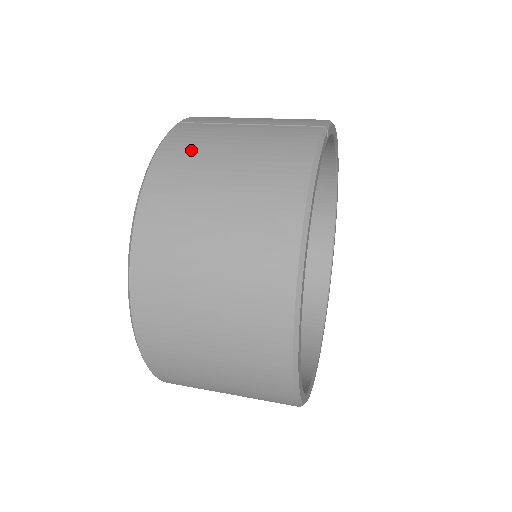
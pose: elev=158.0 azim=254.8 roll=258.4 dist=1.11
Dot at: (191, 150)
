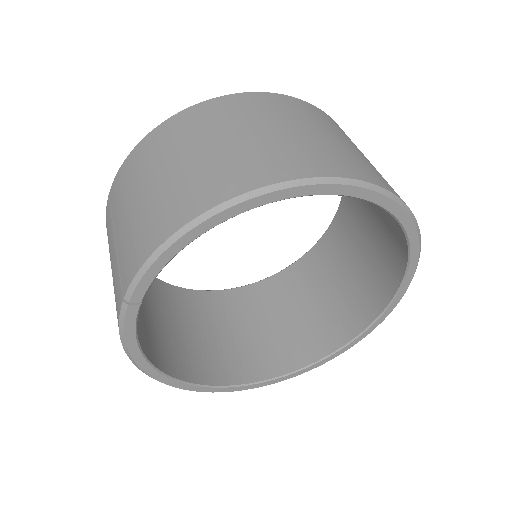
Dot at: occluded
